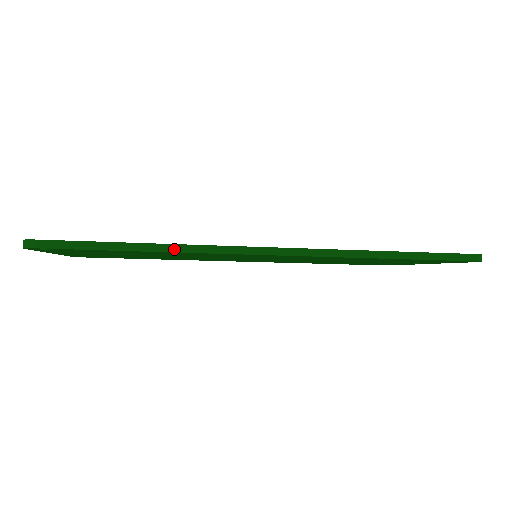
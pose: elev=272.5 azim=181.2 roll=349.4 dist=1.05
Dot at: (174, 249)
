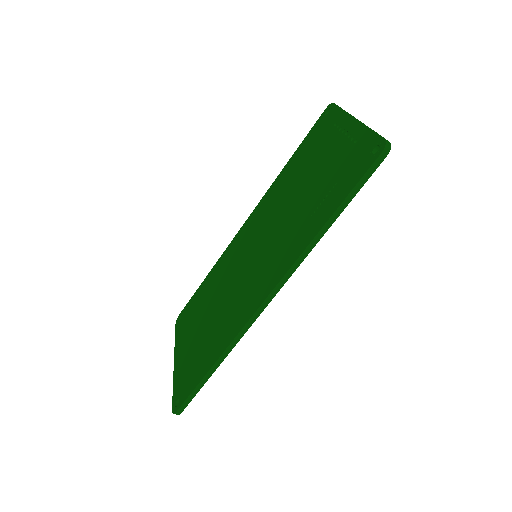
Dot at: (225, 355)
